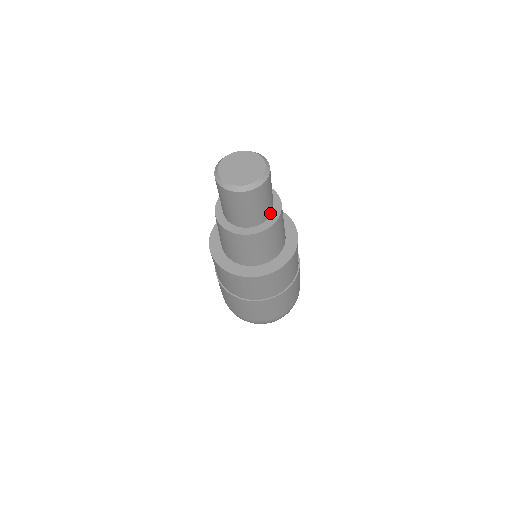
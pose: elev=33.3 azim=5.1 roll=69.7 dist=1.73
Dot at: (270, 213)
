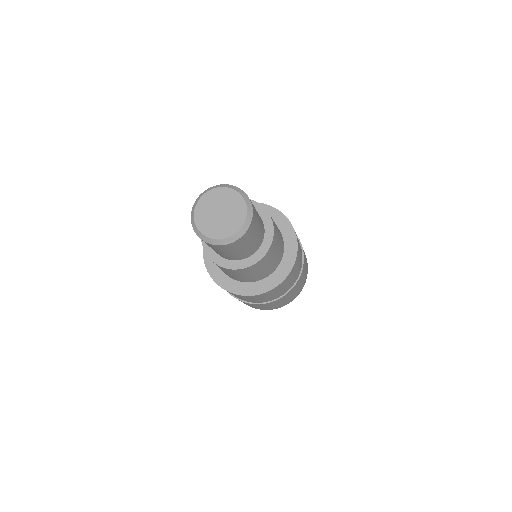
Dot at: (262, 238)
